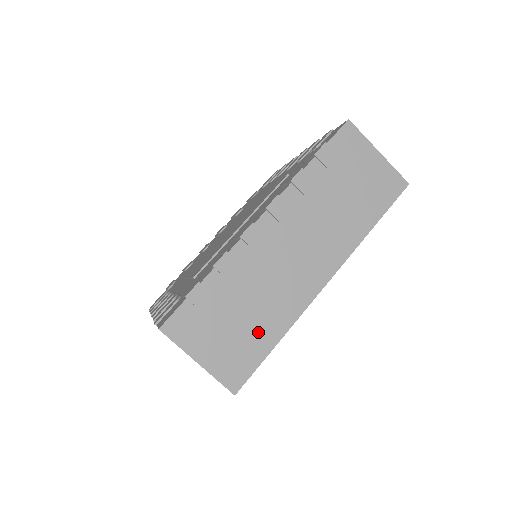
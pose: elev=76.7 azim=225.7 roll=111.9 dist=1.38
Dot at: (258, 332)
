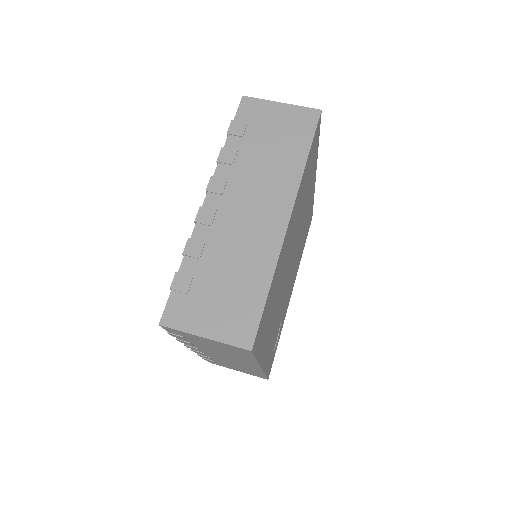
Dot at: (247, 288)
